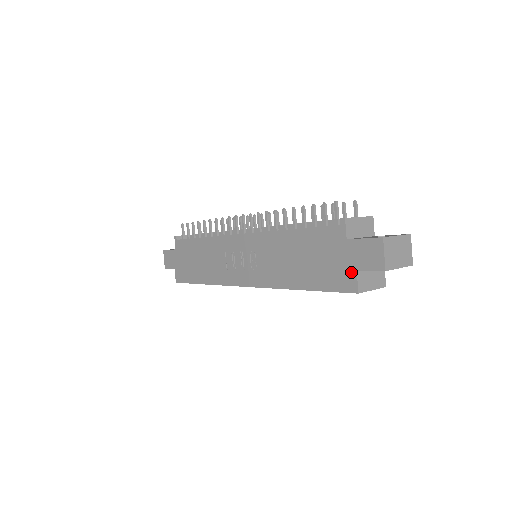
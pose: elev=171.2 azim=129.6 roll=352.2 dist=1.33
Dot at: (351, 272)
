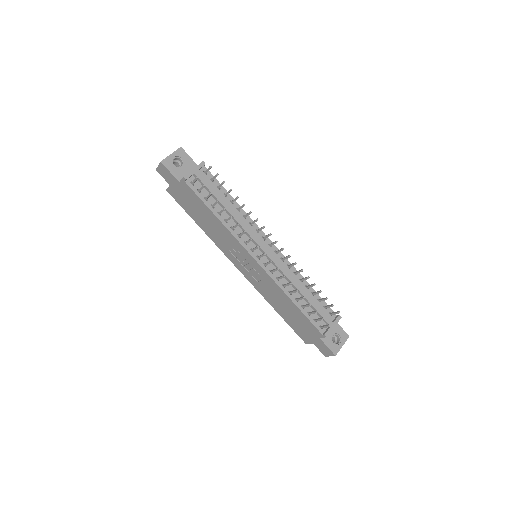
Dot at: (310, 341)
